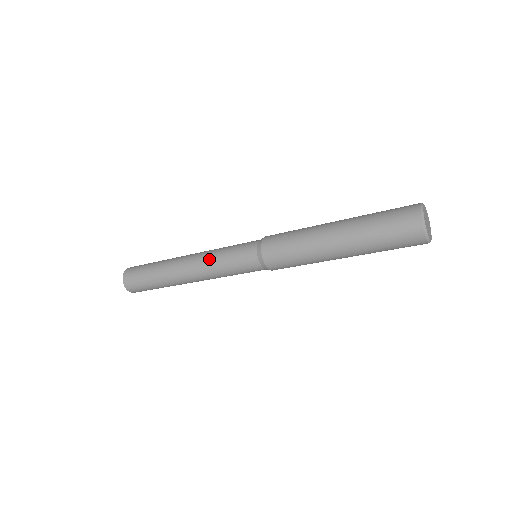
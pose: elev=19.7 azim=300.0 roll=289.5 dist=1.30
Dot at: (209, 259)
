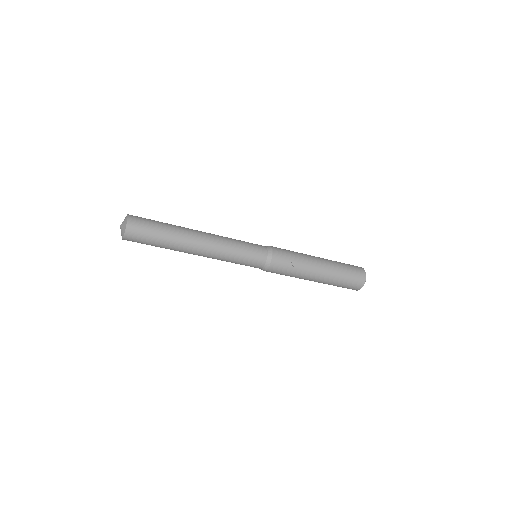
Dot at: (225, 253)
